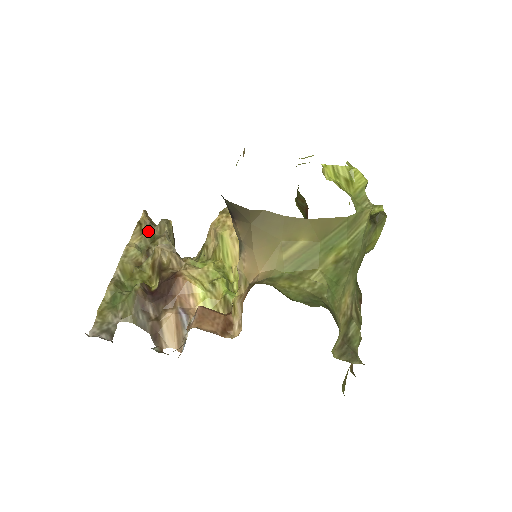
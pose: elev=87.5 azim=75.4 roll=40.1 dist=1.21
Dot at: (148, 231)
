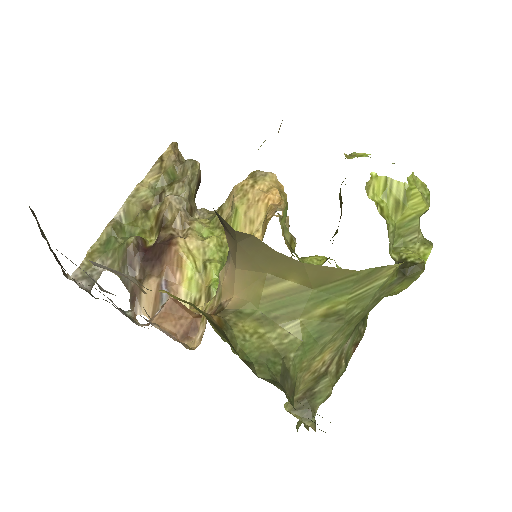
Dot at: (170, 169)
